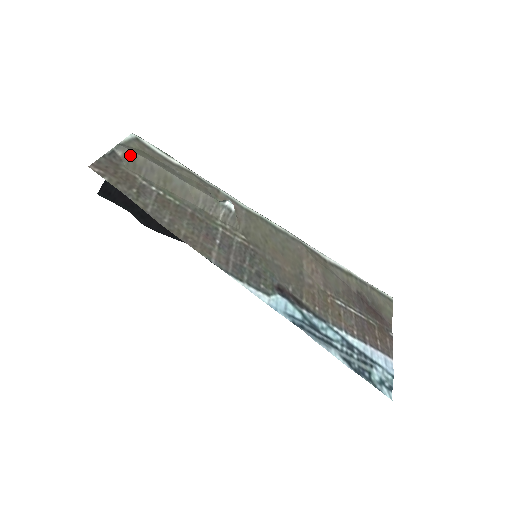
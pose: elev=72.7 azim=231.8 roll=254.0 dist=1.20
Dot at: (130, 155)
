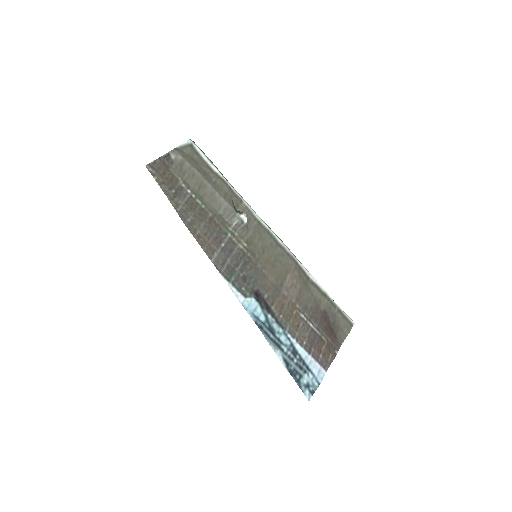
Dot at: (180, 160)
